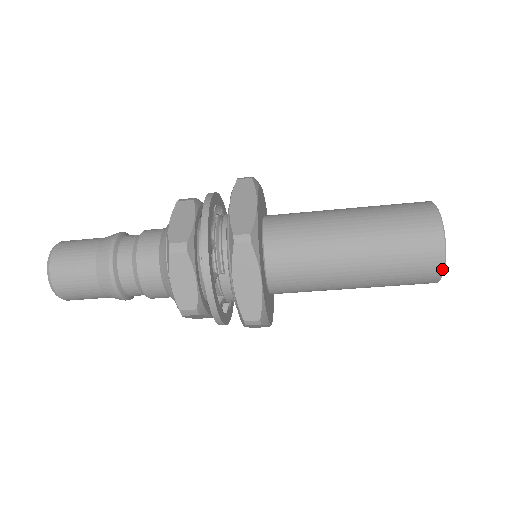
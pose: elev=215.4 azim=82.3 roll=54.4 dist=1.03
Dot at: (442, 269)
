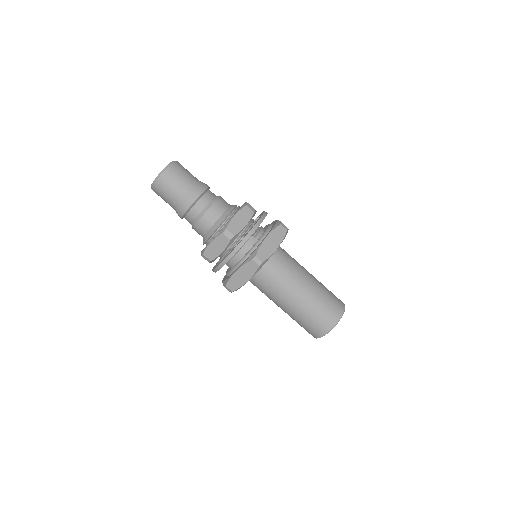
Dot at: (336, 323)
